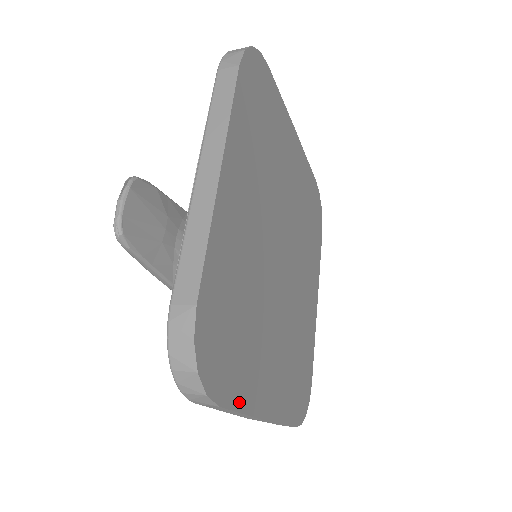
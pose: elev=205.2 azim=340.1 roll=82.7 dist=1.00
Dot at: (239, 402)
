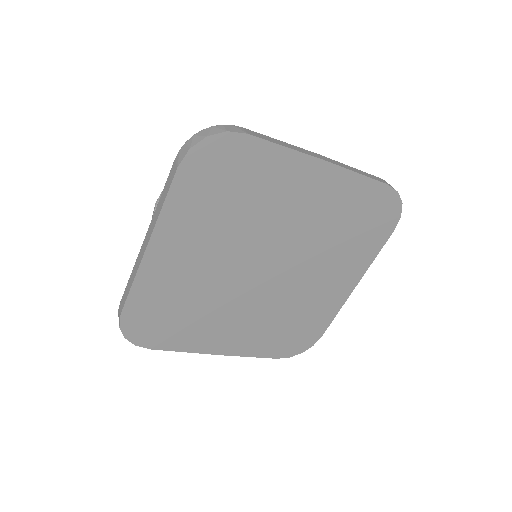
Dot at: (177, 347)
